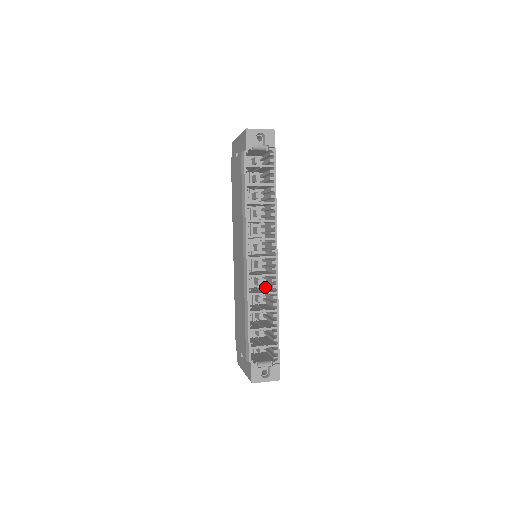
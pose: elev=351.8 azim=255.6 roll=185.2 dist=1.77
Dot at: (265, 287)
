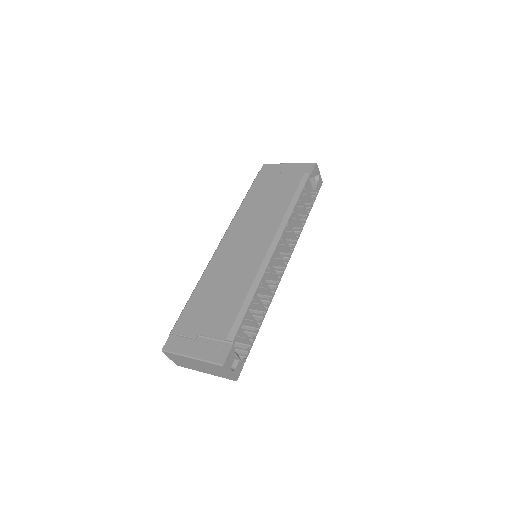
Dot at: occluded
